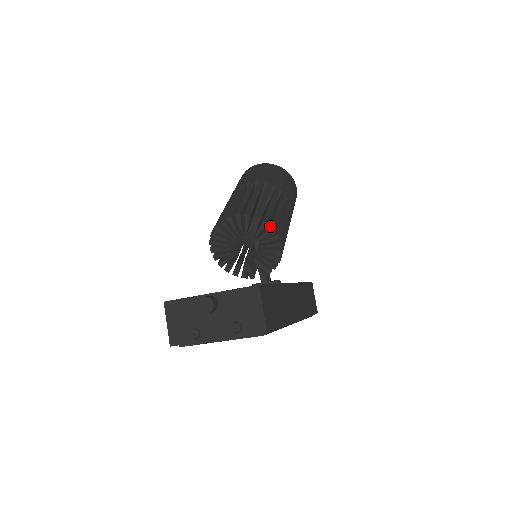
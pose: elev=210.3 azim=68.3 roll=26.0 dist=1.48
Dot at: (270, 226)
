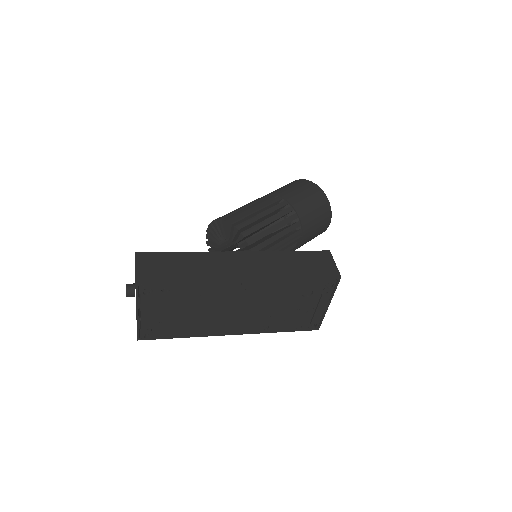
Dot at: (224, 221)
